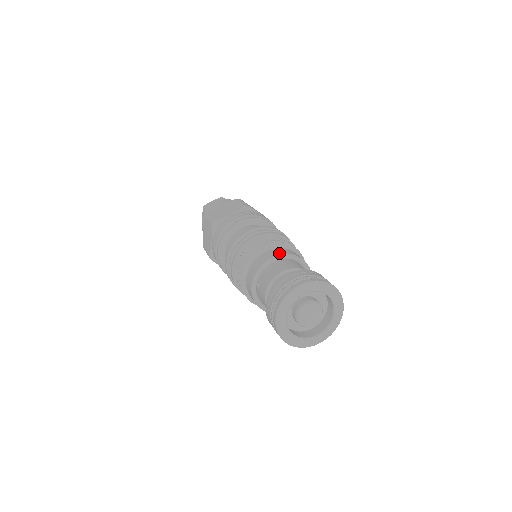
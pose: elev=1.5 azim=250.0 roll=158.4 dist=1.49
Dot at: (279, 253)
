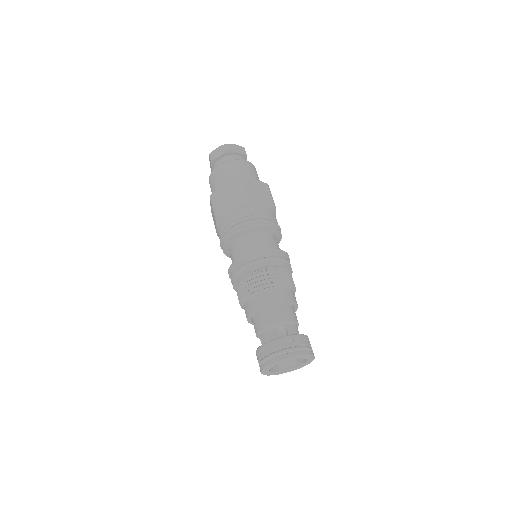
Dot at: (268, 302)
